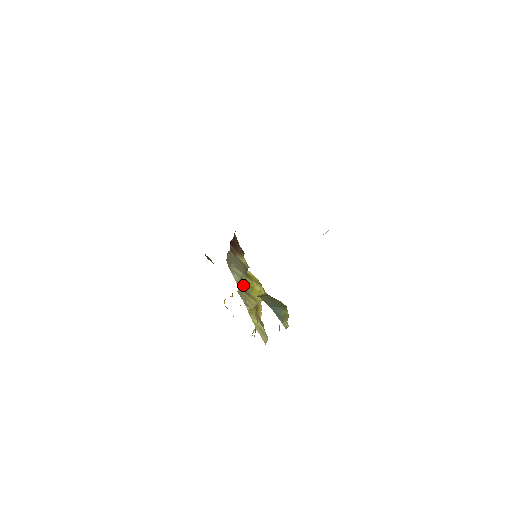
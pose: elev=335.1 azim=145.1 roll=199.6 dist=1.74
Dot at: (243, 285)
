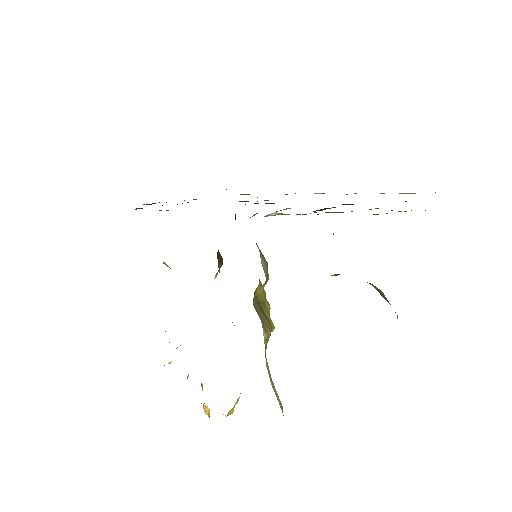
Dot at: (255, 293)
